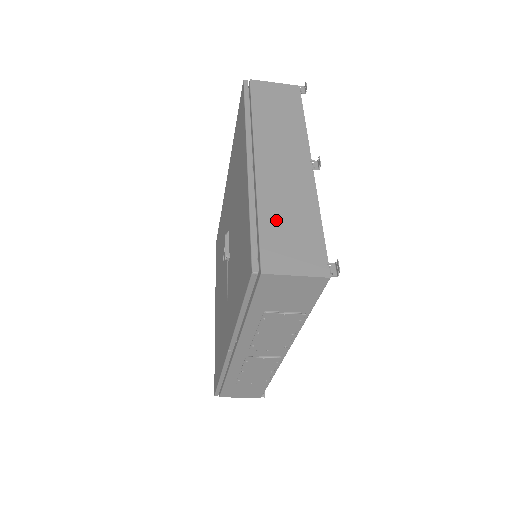
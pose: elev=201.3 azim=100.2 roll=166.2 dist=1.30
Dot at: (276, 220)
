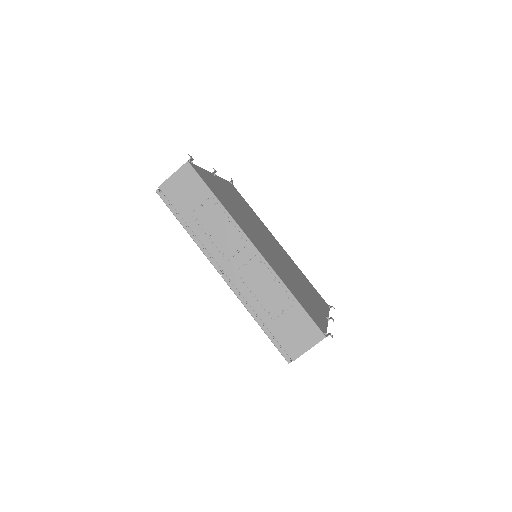
Dot at: occluded
